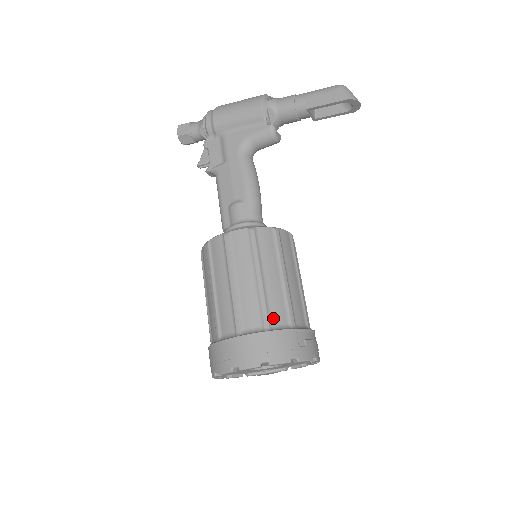
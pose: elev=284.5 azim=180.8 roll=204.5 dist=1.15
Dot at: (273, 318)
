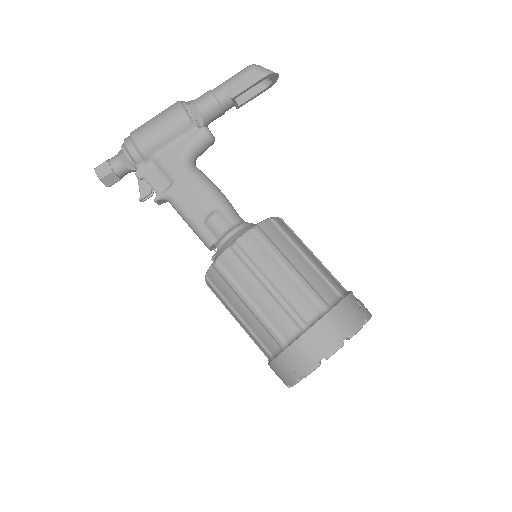
Dot at: (324, 297)
